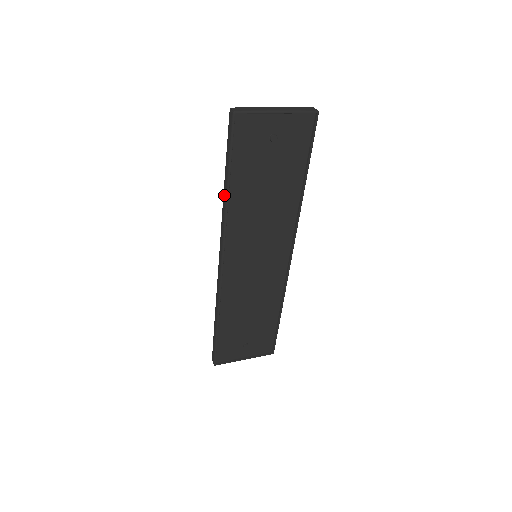
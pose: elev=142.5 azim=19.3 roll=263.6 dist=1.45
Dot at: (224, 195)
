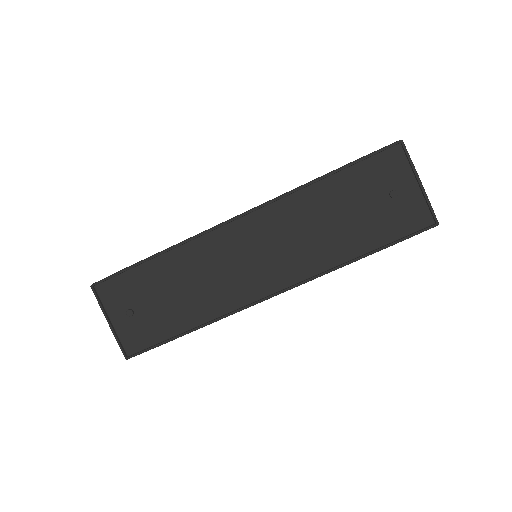
Dot at: (315, 179)
